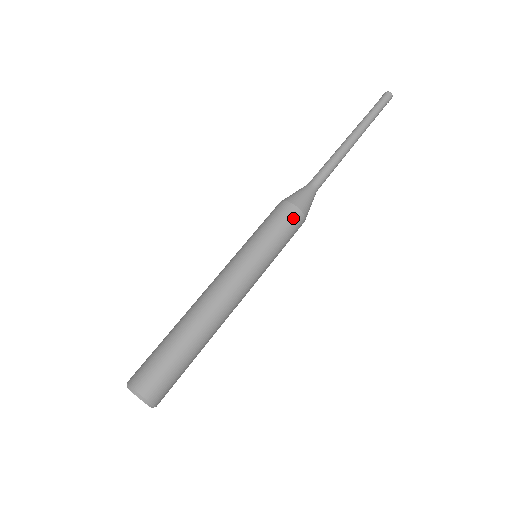
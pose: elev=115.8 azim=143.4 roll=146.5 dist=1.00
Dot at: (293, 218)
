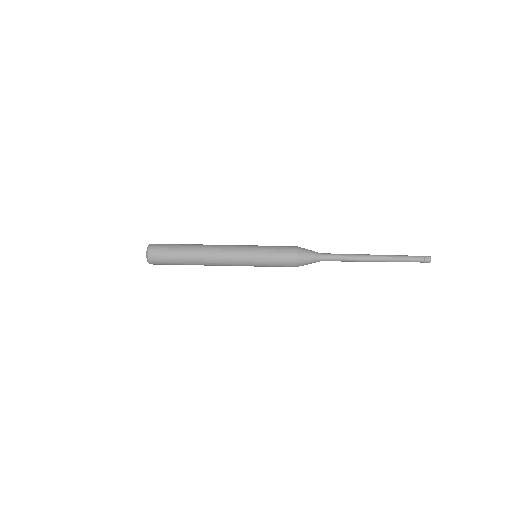
Dot at: (289, 248)
